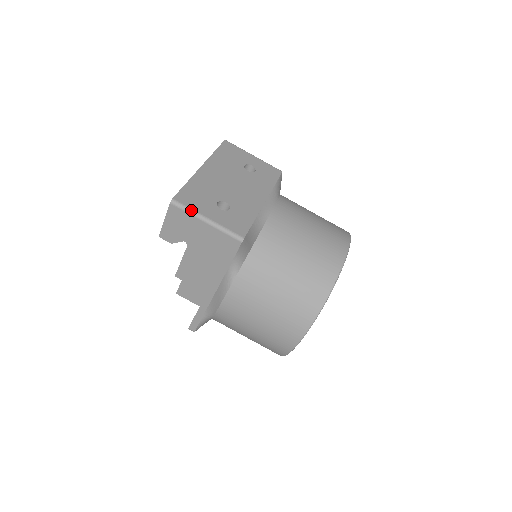
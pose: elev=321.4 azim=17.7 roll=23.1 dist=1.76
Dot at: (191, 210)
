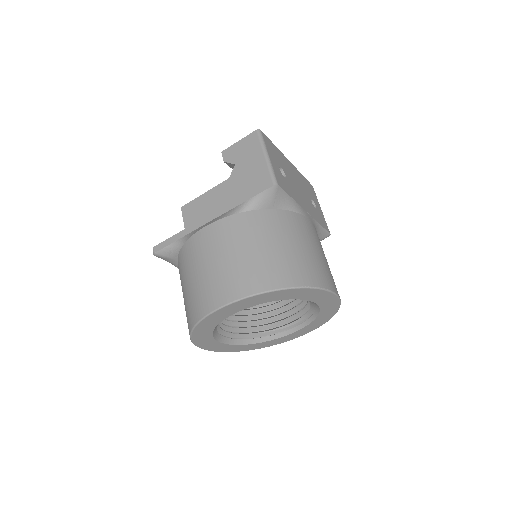
Dot at: (264, 143)
